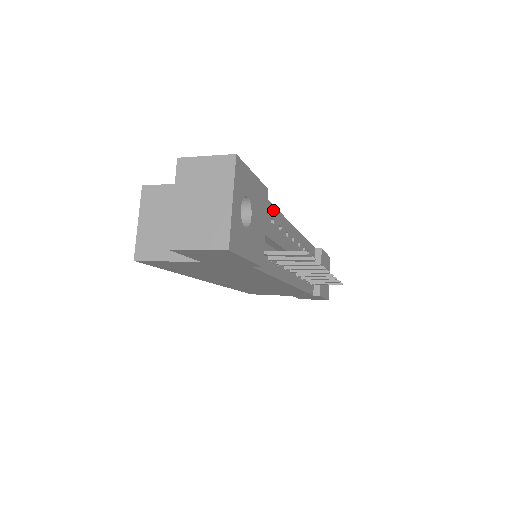
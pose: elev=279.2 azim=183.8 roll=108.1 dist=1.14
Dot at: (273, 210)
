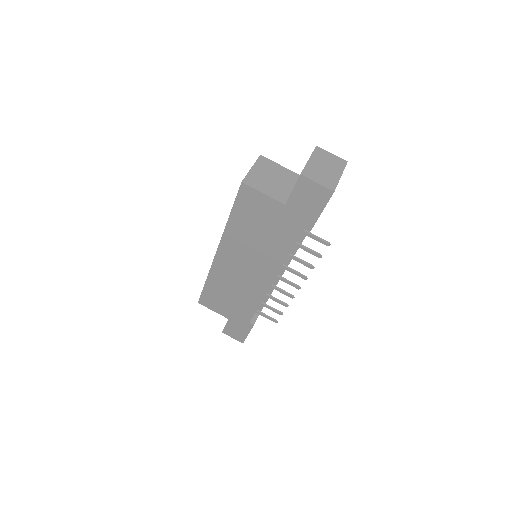
Dot at: occluded
